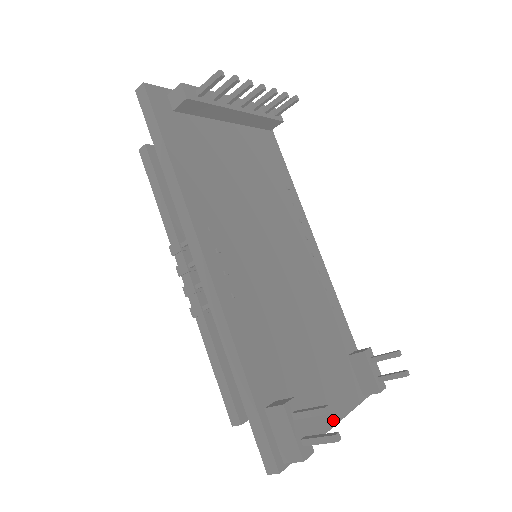
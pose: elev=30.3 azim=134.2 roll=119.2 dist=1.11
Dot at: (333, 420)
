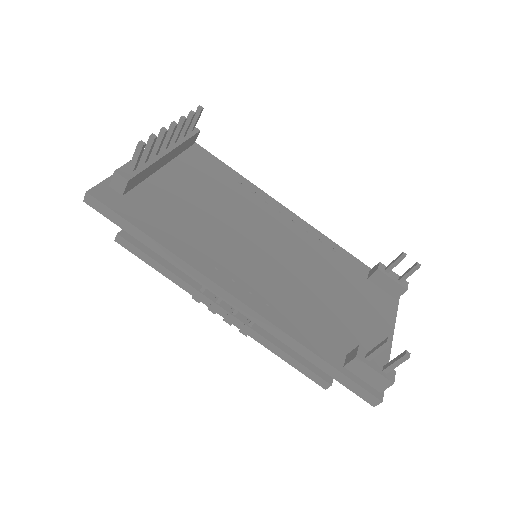
Dot at: (389, 335)
